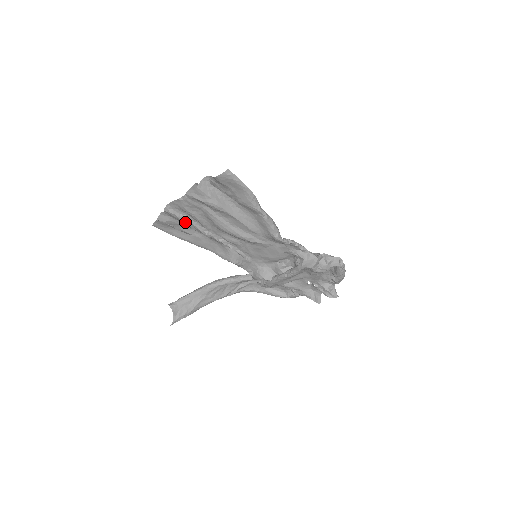
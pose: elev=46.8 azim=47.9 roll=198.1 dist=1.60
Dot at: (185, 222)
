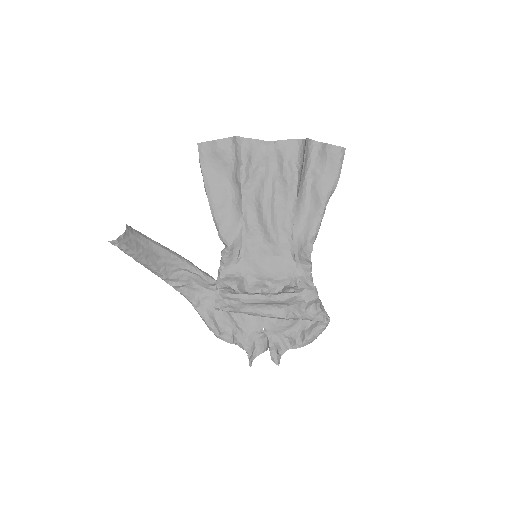
Dot at: (239, 165)
